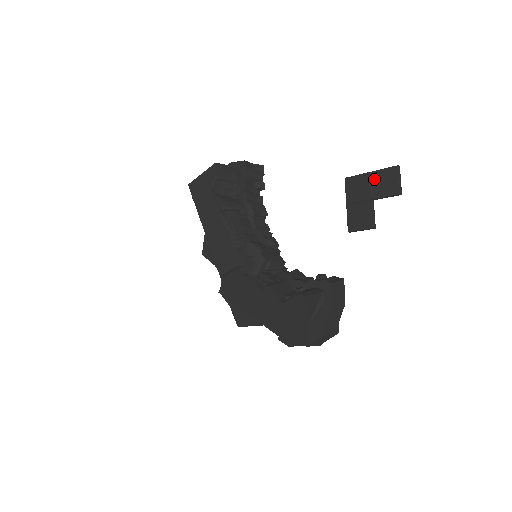
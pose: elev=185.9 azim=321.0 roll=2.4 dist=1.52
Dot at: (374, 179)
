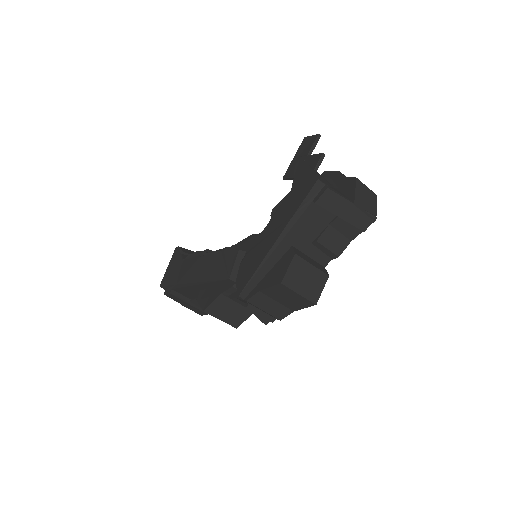
Dot at: (298, 154)
